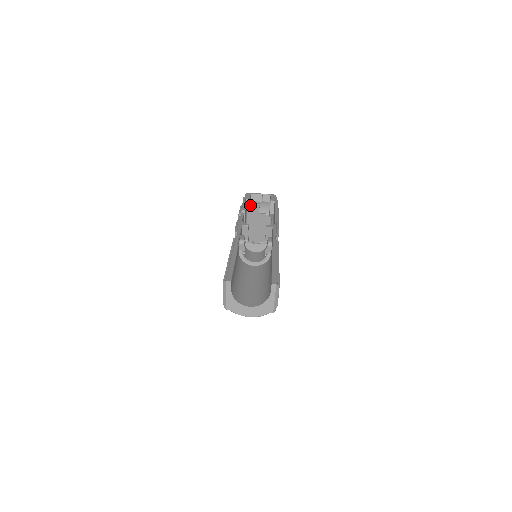
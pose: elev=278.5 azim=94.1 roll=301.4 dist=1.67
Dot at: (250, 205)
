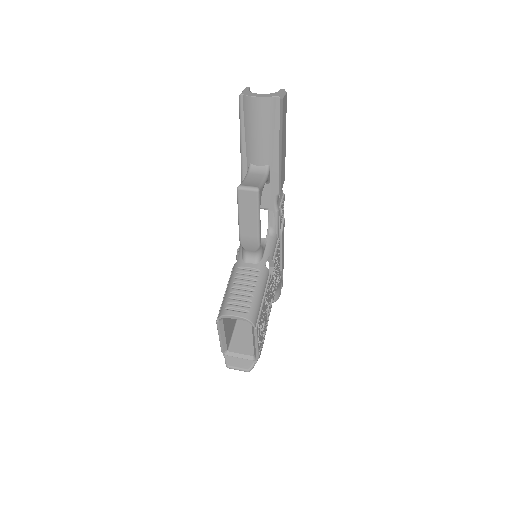
Dot at: occluded
